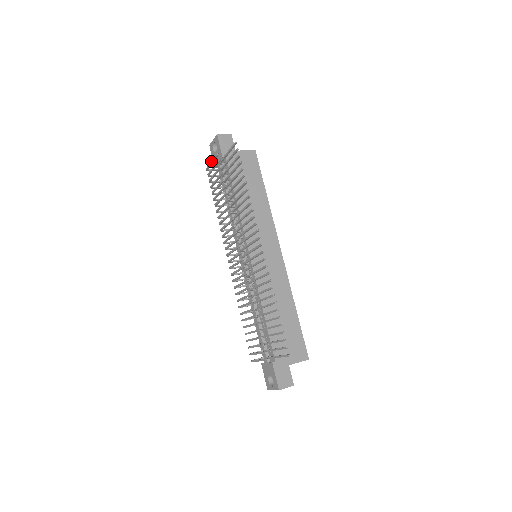
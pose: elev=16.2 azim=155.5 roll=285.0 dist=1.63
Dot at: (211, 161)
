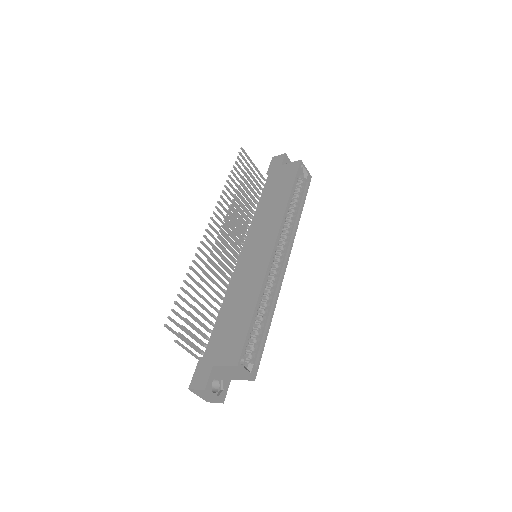
Dot at: occluded
